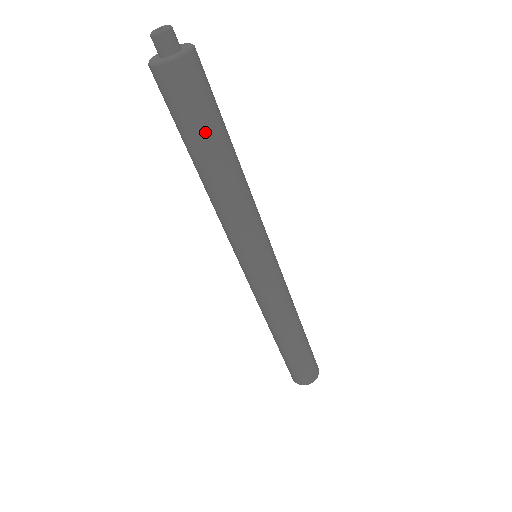
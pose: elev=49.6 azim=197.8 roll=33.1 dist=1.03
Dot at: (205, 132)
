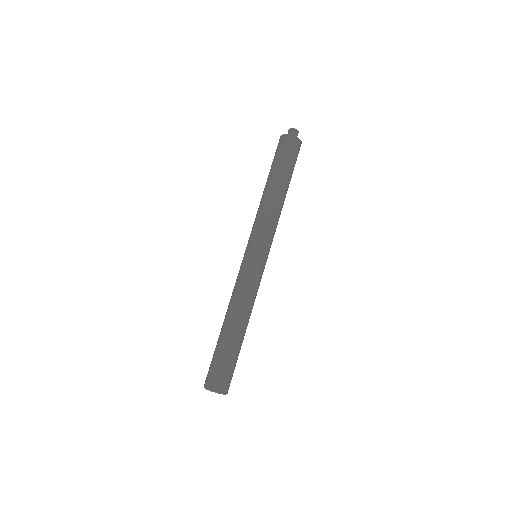
Dot at: (280, 166)
